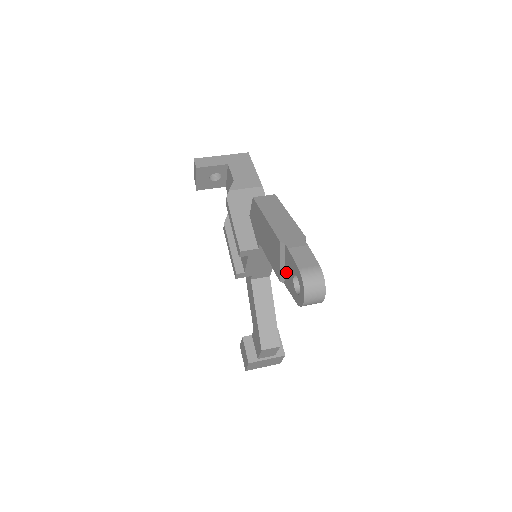
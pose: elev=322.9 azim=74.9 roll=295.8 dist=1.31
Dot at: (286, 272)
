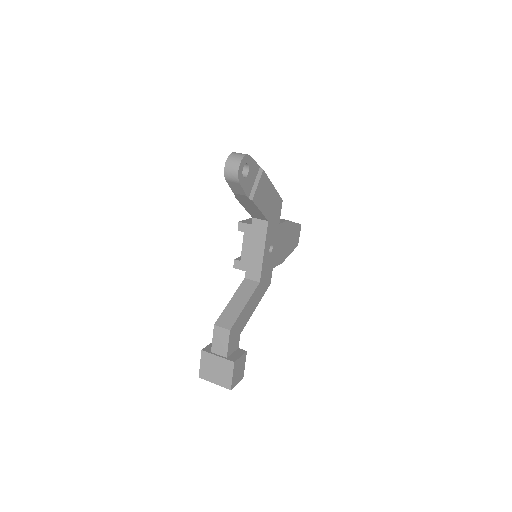
Dot at: occluded
